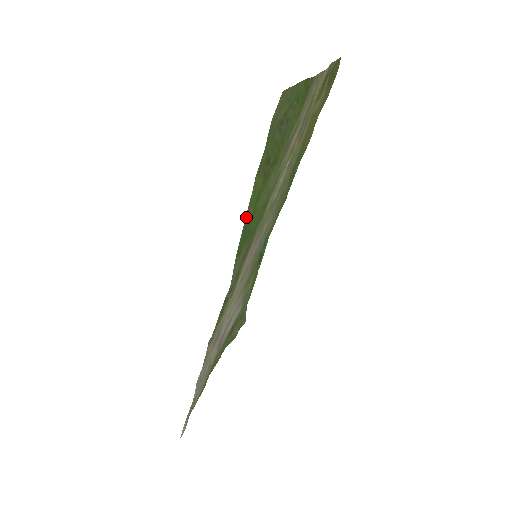
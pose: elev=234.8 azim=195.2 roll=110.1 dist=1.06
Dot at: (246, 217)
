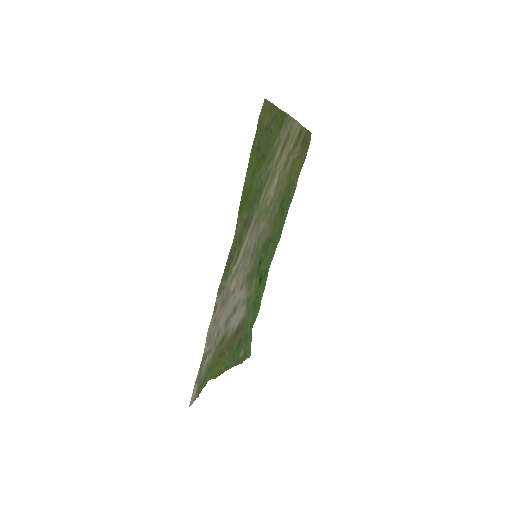
Dot at: (245, 181)
